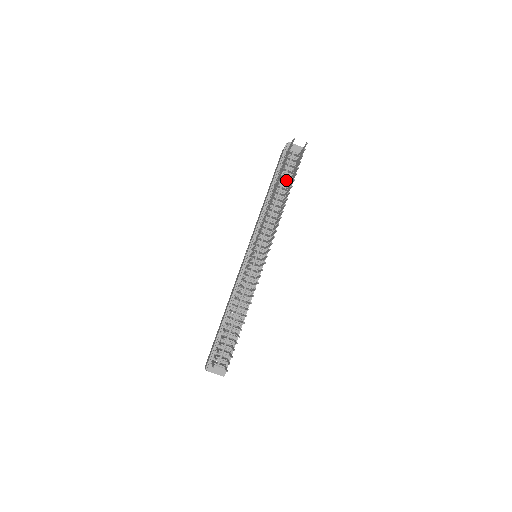
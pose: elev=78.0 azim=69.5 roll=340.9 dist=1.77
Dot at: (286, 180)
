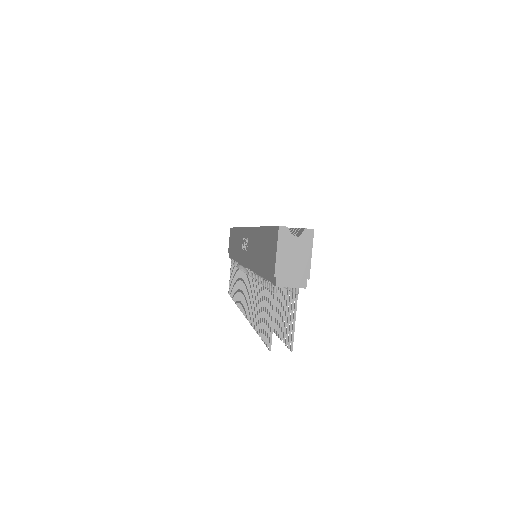
Dot at: occluded
